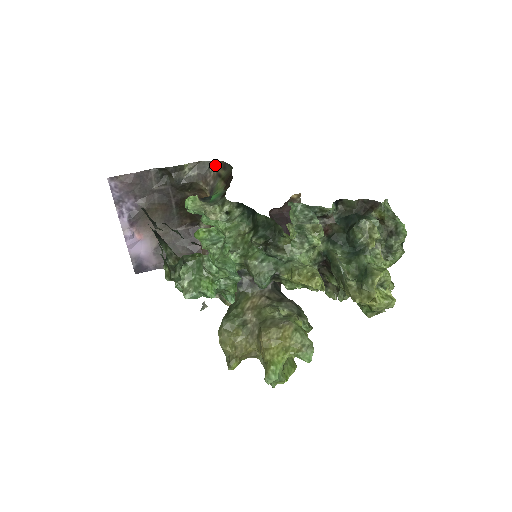
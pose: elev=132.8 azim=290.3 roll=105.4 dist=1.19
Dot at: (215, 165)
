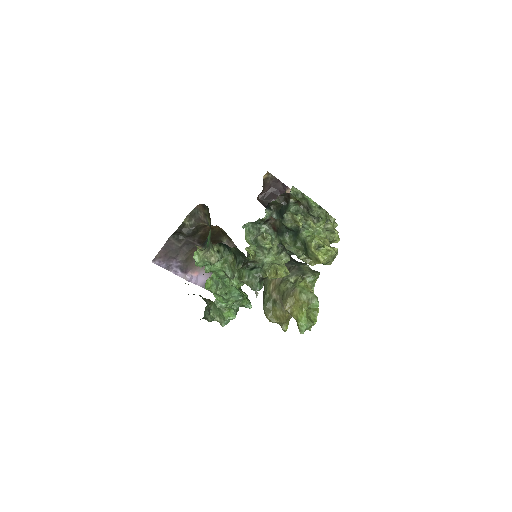
Dot at: (199, 209)
